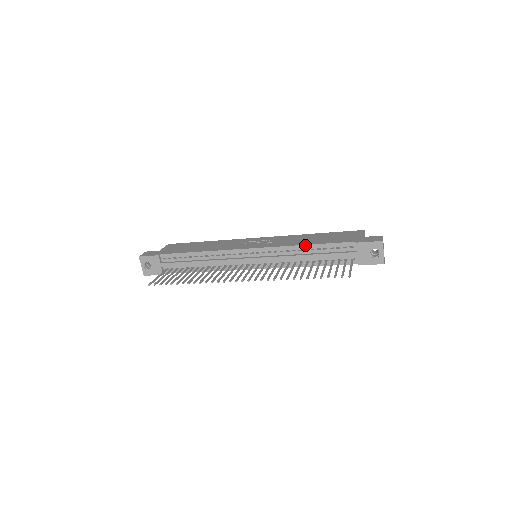
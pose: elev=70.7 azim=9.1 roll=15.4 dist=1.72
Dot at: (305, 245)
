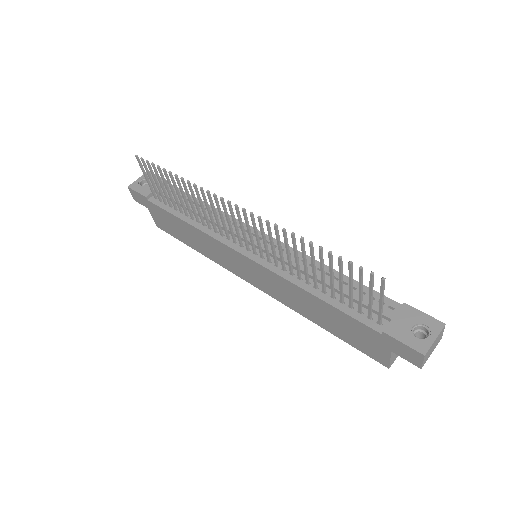
Dot at: occluded
